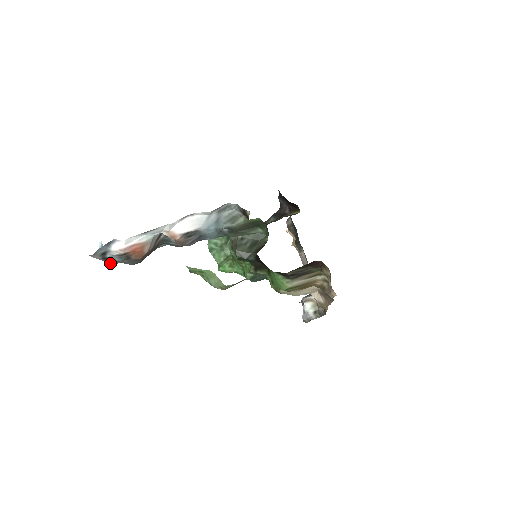
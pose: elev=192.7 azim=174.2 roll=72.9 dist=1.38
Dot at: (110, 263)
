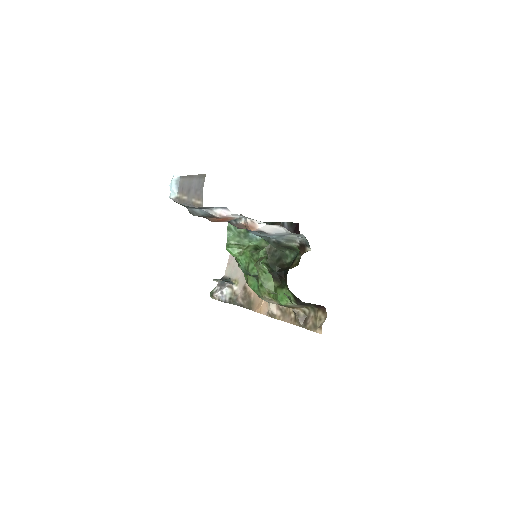
Dot at: (182, 204)
